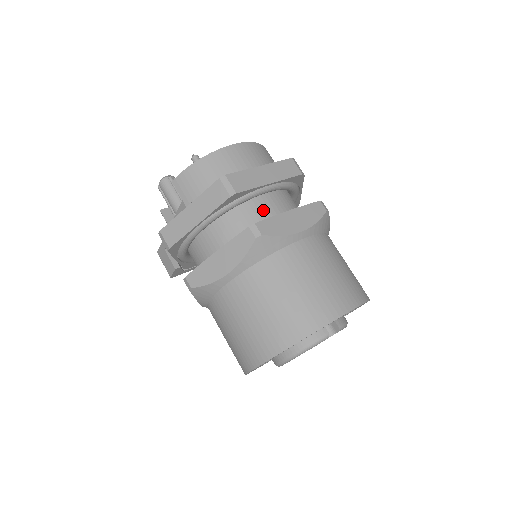
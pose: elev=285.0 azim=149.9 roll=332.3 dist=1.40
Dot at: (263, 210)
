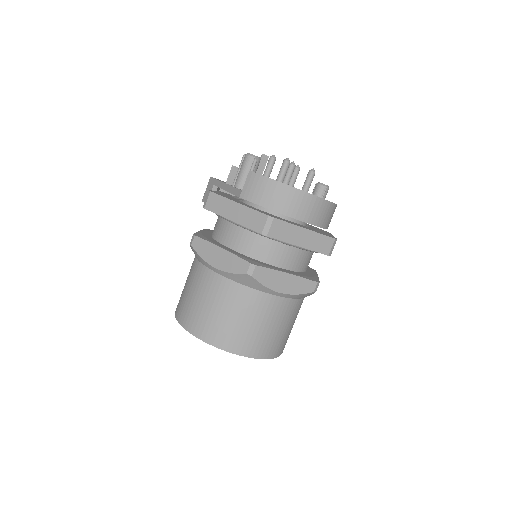
Dot at: (277, 253)
